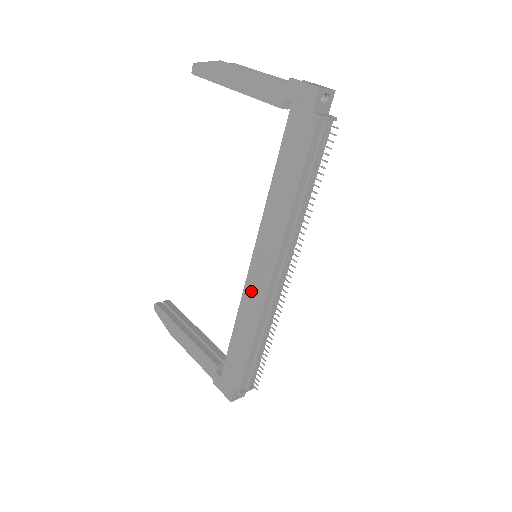
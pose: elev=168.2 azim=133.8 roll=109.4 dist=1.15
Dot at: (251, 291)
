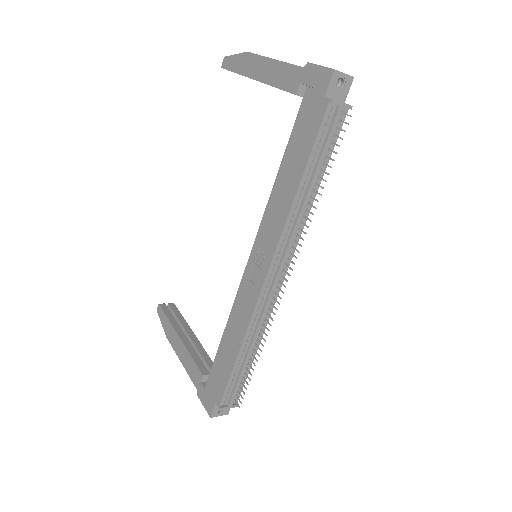
Dot at: (244, 292)
